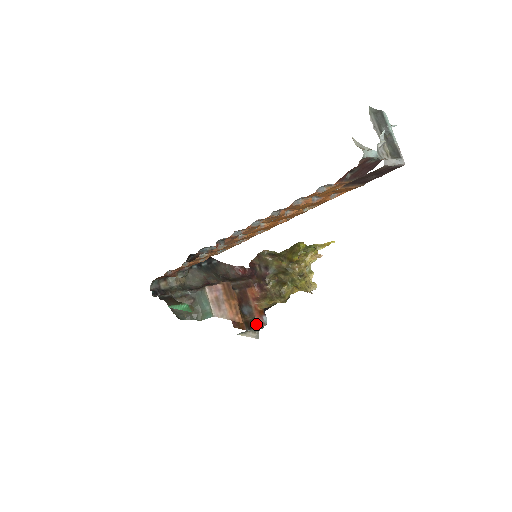
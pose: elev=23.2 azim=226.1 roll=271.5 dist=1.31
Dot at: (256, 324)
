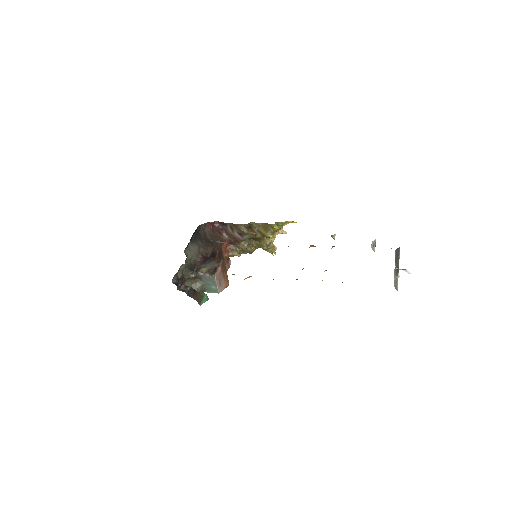
Dot at: (226, 270)
